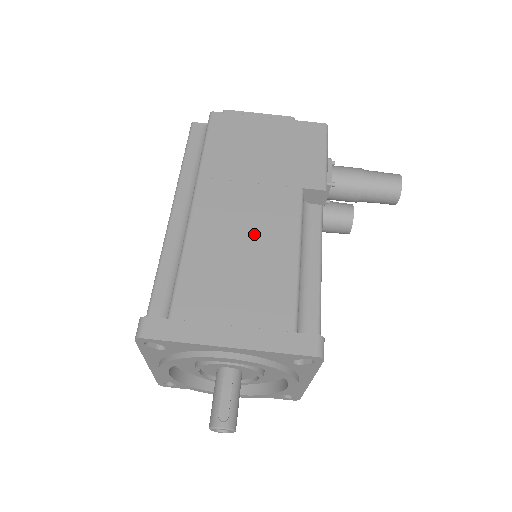
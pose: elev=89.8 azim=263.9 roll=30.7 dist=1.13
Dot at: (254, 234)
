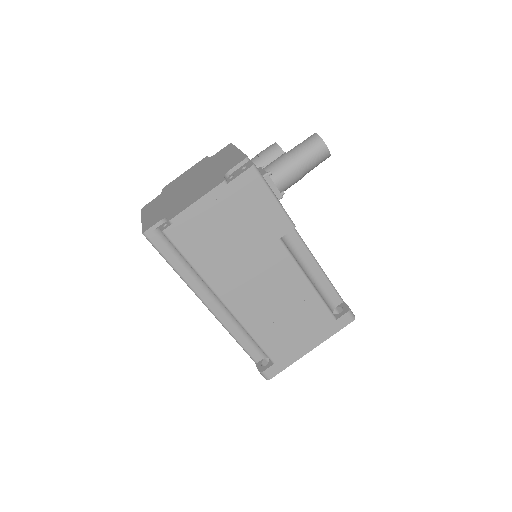
Dot at: (277, 293)
